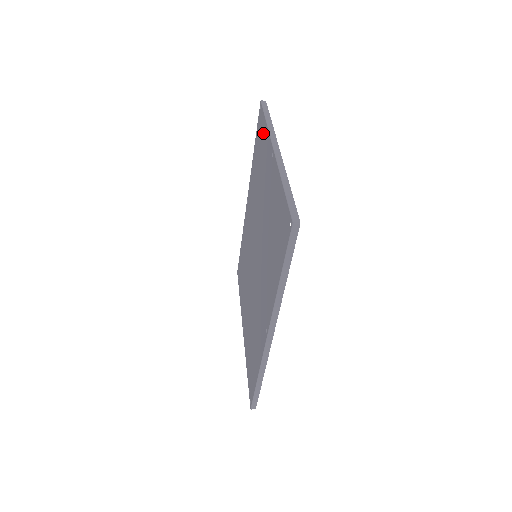
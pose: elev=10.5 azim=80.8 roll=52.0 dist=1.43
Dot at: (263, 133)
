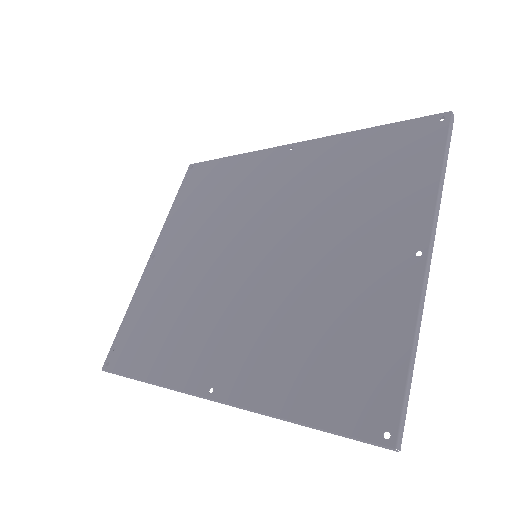
Dot at: (419, 170)
